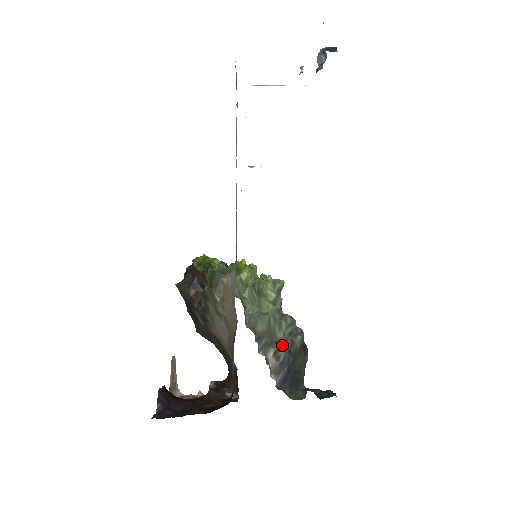
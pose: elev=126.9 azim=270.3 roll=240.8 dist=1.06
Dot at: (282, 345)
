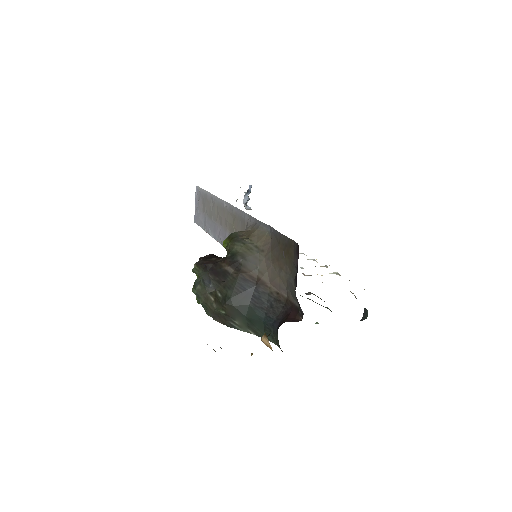
Dot at: occluded
